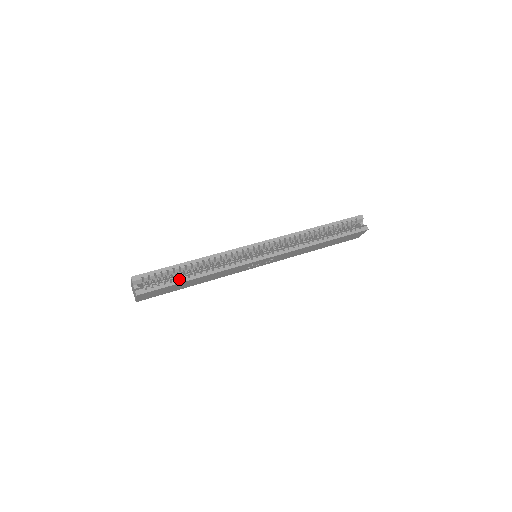
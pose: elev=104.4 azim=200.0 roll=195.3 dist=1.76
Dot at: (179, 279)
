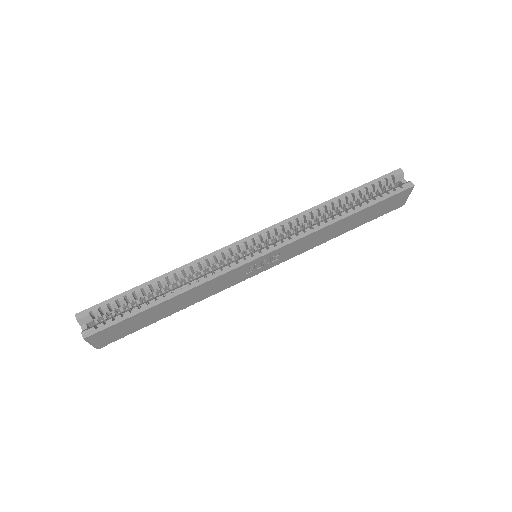
Dot at: (142, 306)
